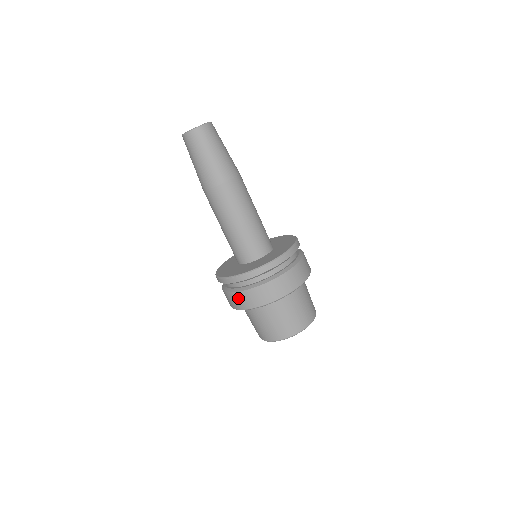
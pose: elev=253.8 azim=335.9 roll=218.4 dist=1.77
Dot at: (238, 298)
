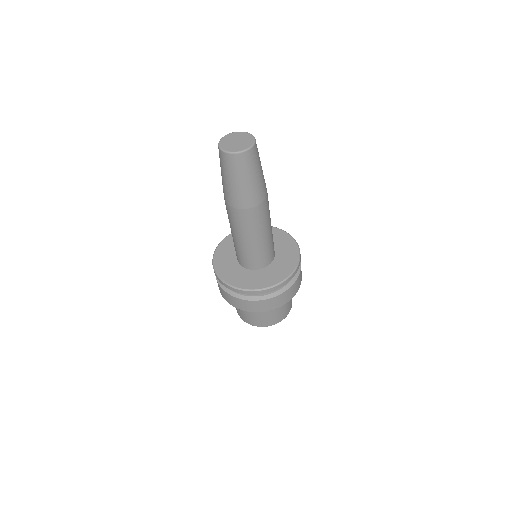
Dot at: occluded
